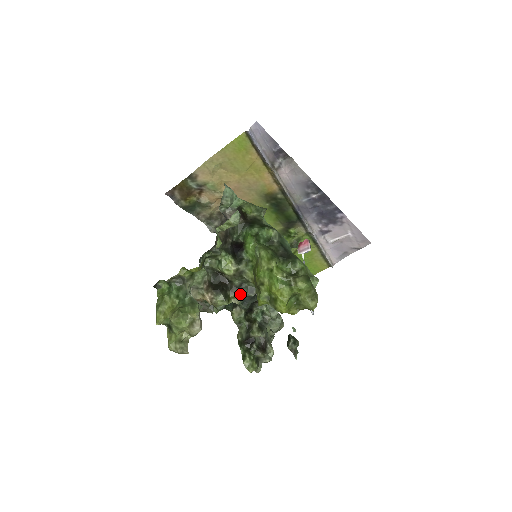
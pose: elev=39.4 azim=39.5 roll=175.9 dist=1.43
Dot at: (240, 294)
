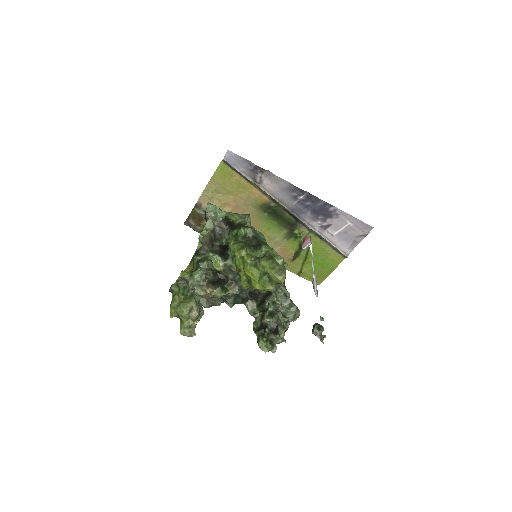
Dot at: (236, 285)
